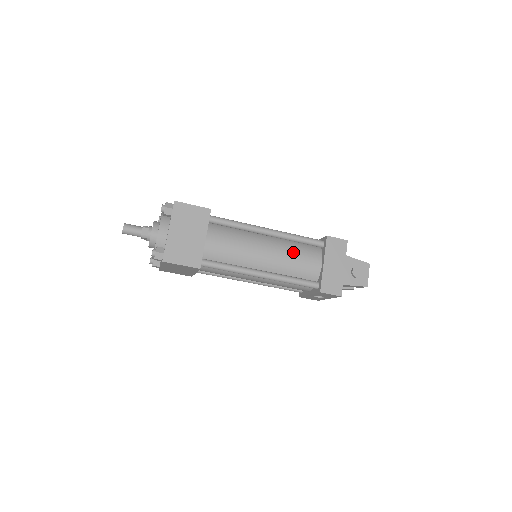
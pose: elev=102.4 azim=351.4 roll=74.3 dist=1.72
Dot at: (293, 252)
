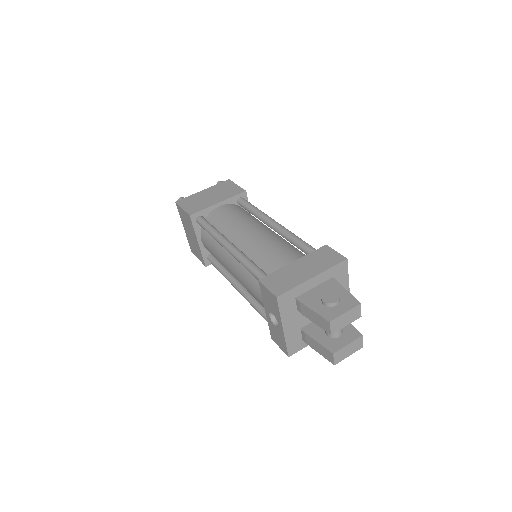
Dot at: (277, 244)
